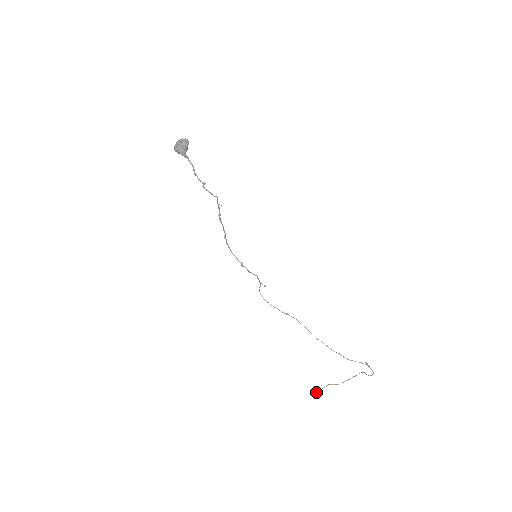
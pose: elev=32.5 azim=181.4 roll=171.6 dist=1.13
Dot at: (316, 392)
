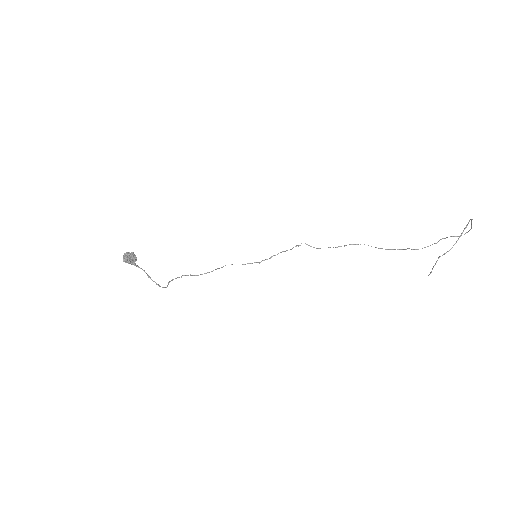
Dot at: occluded
